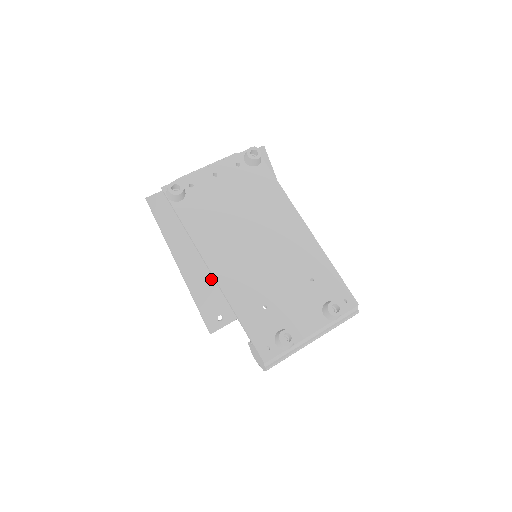
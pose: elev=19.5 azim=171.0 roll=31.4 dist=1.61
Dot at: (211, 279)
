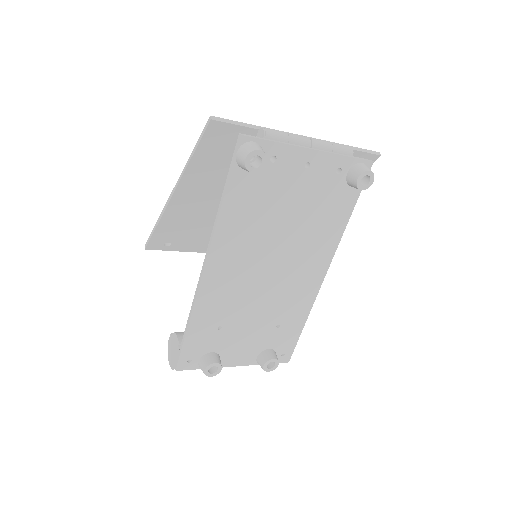
Dot at: (193, 218)
